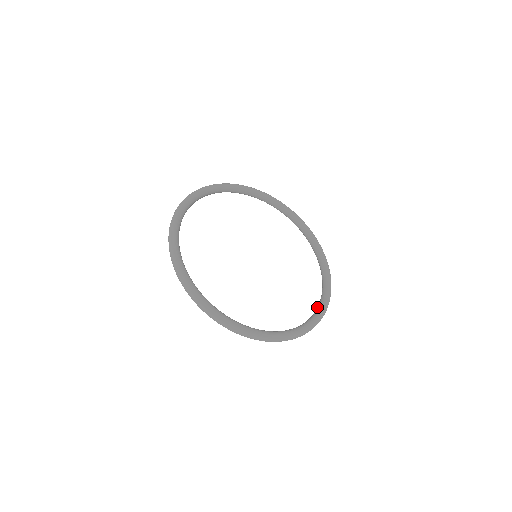
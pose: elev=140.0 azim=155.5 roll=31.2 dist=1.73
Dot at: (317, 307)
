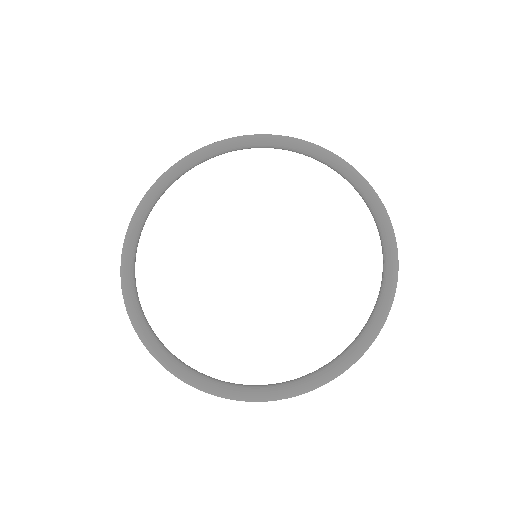
Dot at: occluded
